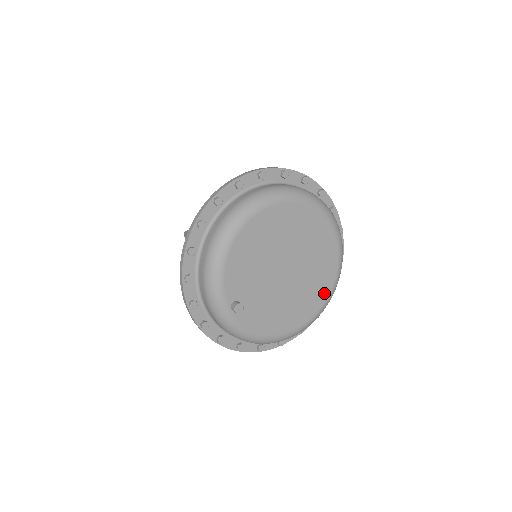
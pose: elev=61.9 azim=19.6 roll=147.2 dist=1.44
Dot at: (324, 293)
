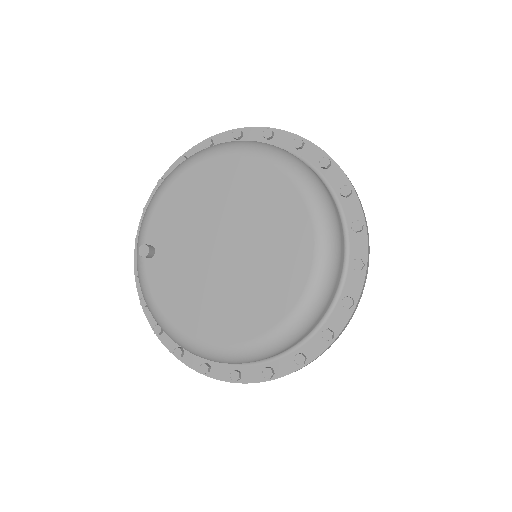
Dot at: (264, 321)
